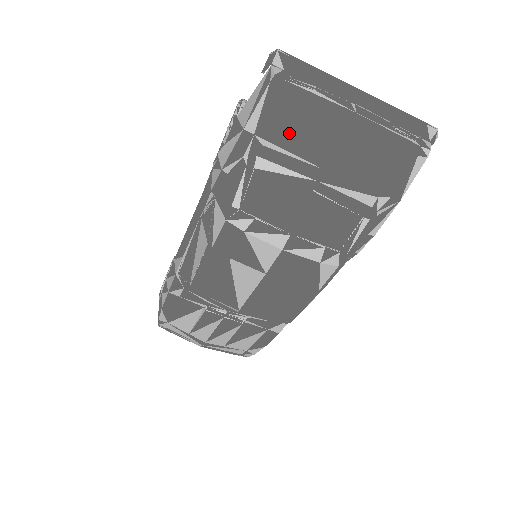
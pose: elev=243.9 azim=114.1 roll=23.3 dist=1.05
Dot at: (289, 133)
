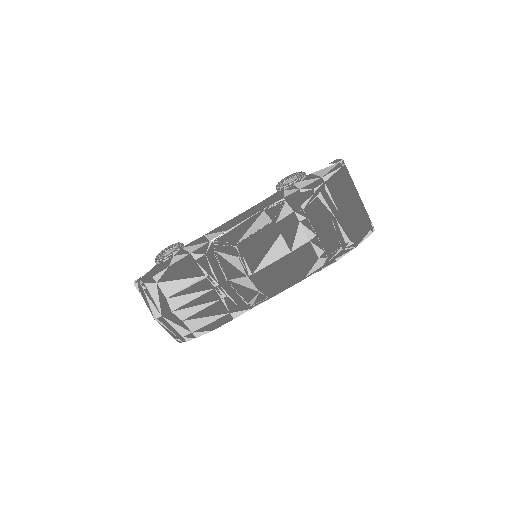
Dot at: (337, 190)
